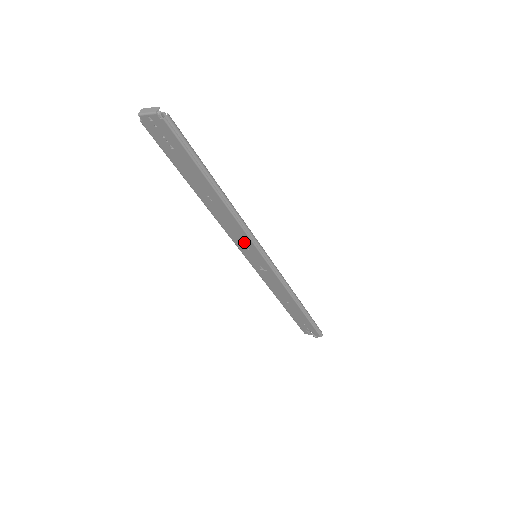
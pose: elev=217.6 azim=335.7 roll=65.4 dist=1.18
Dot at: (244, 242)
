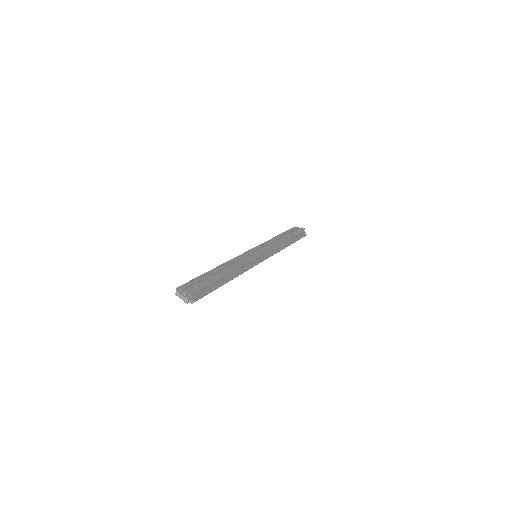
Dot at: occluded
